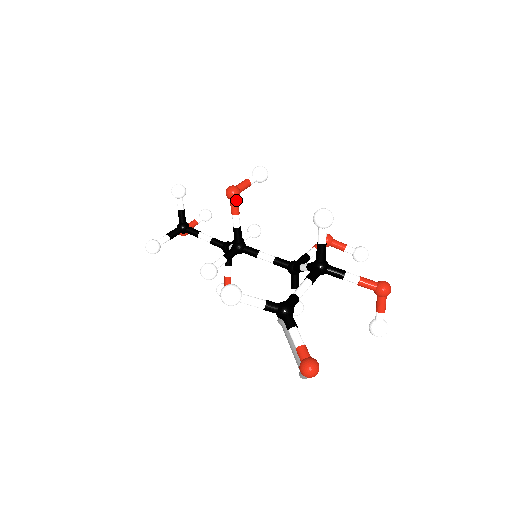
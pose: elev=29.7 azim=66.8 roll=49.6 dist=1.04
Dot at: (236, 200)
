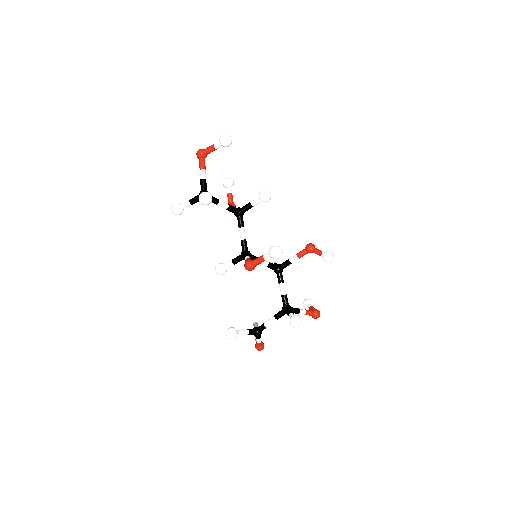
Dot at: occluded
